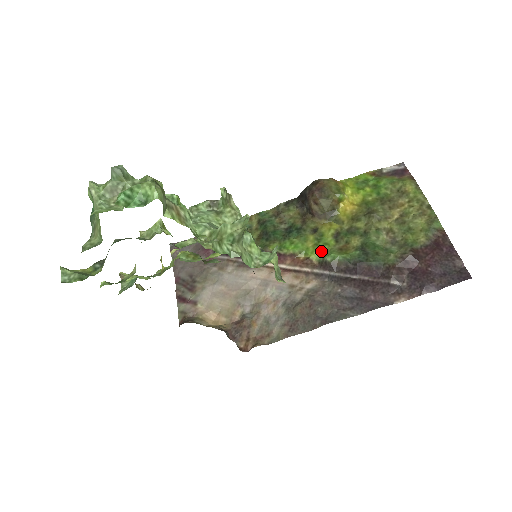
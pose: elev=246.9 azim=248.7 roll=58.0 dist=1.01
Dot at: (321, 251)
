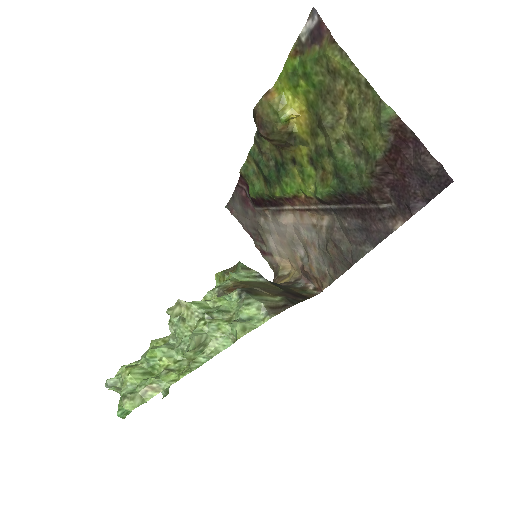
Dot at: (310, 187)
